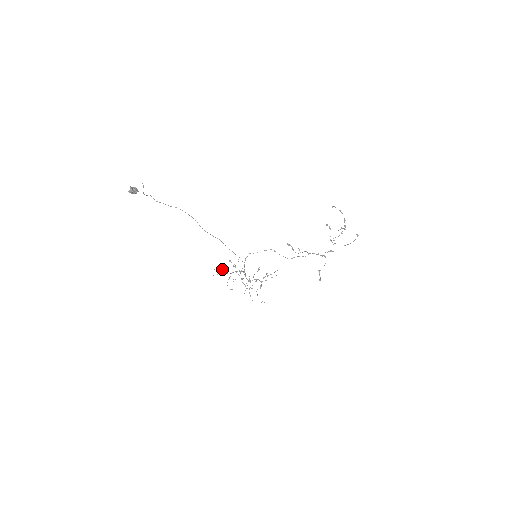
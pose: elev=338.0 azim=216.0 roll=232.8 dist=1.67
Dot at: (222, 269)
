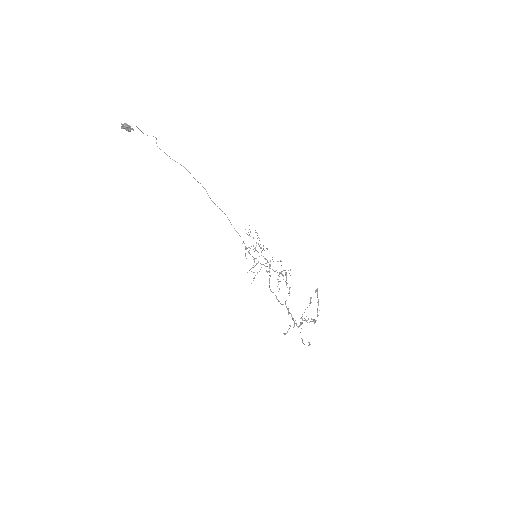
Dot at: (247, 234)
